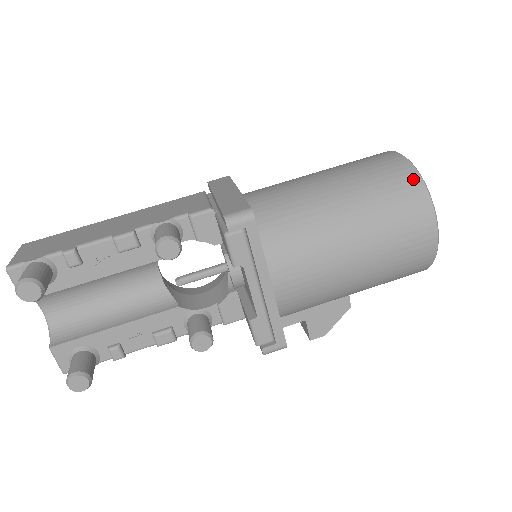
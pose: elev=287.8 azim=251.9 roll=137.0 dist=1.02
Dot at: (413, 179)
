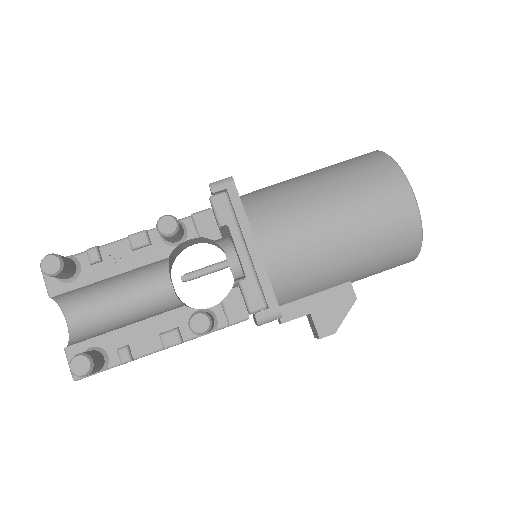
Dot at: (379, 156)
